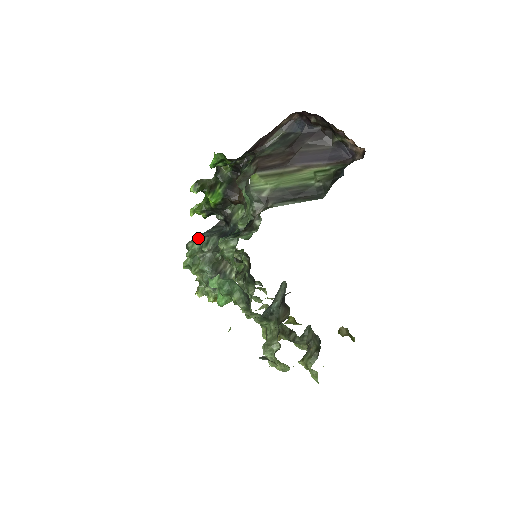
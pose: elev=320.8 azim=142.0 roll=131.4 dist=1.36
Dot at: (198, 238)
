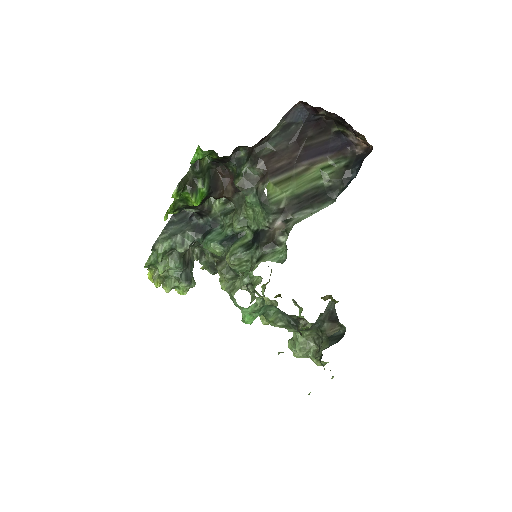
Dot at: (163, 235)
